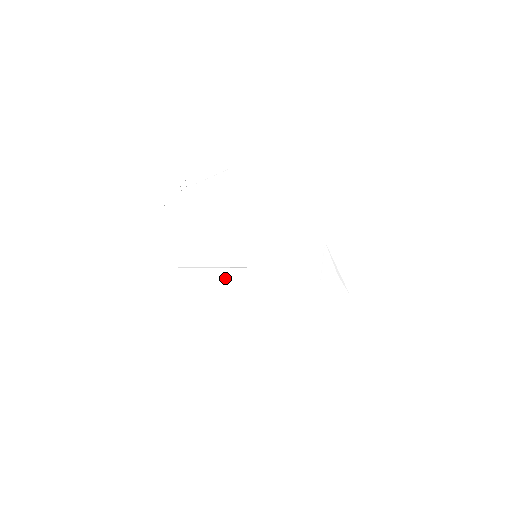
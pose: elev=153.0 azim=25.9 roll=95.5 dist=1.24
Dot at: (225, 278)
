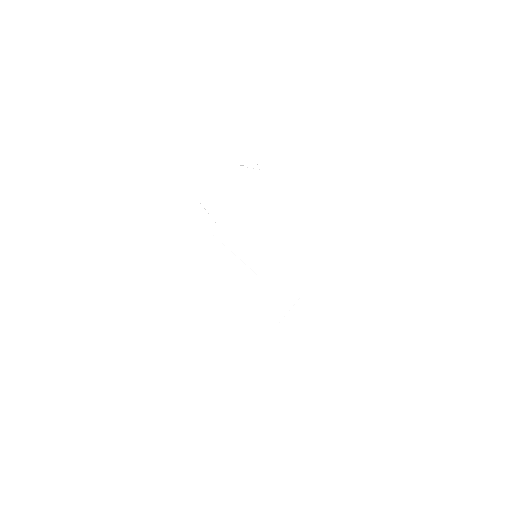
Dot at: (226, 251)
